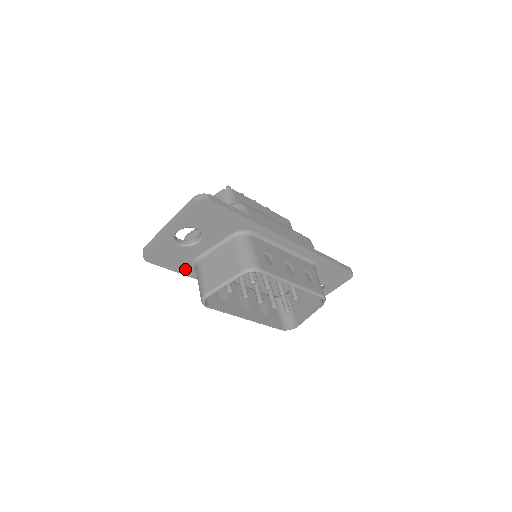
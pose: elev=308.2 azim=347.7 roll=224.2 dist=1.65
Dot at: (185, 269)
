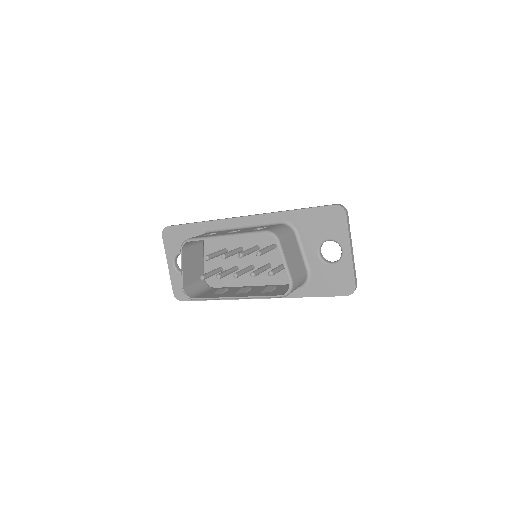
Dot at: occluded
